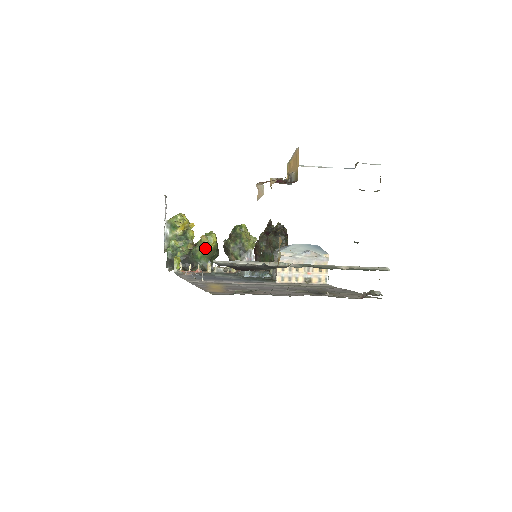
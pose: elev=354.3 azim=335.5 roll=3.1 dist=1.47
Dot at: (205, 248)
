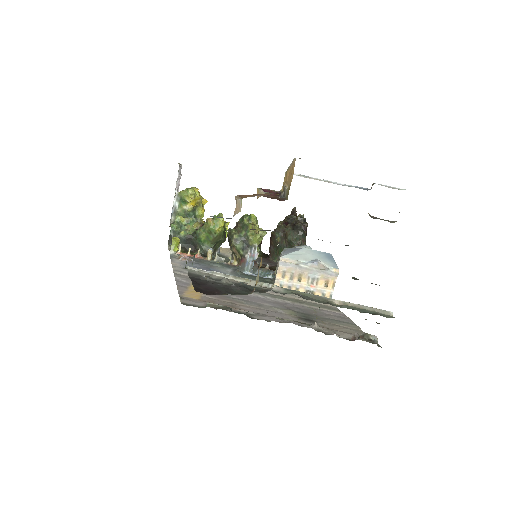
Dot at: (210, 232)
